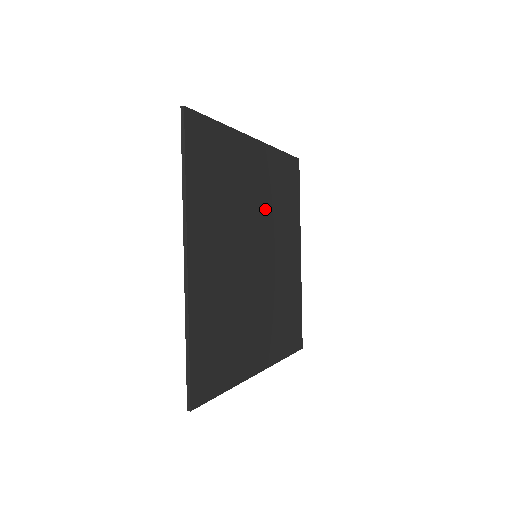
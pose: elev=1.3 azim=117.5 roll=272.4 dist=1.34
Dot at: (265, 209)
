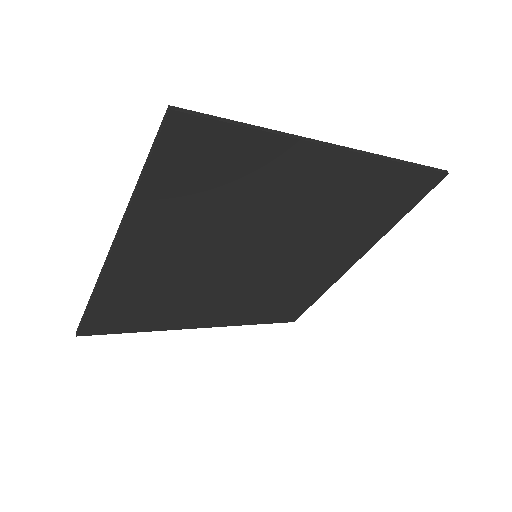
Dot at: (307, 220)
